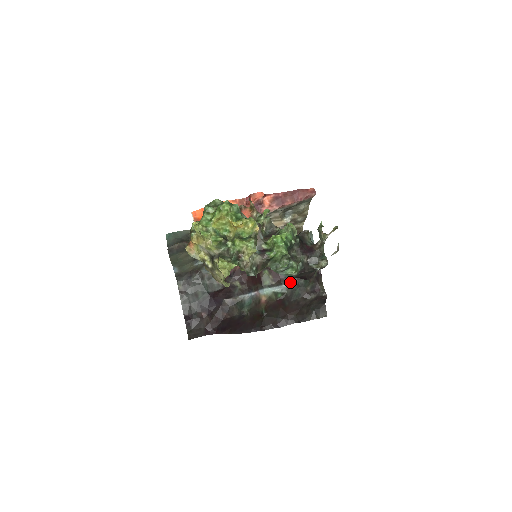
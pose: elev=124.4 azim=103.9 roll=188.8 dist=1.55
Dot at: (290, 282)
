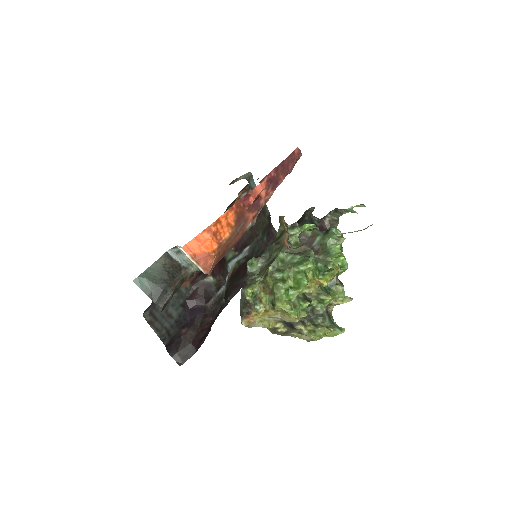
Dot at: (251, 243)
